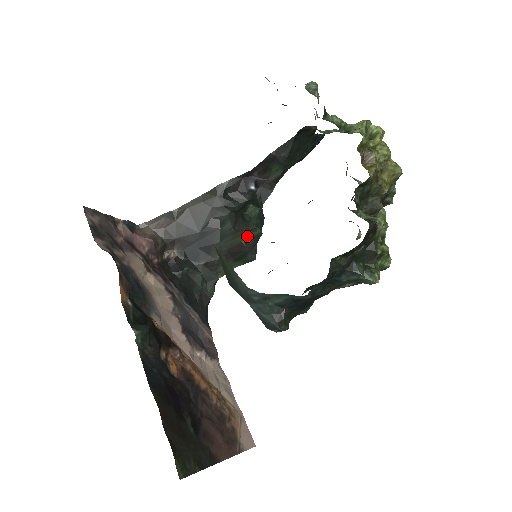
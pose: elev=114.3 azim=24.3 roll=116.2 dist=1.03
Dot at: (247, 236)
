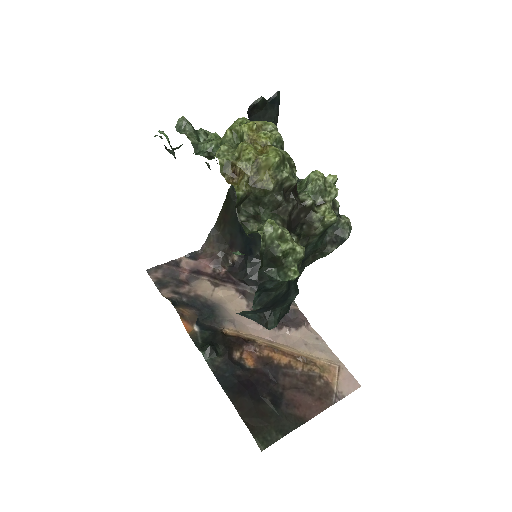
Dot at: occluded
